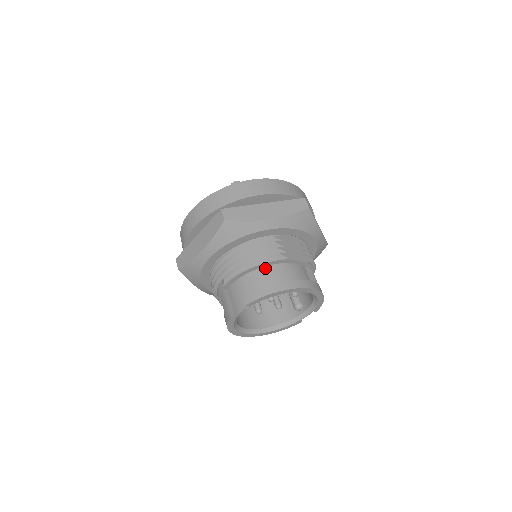
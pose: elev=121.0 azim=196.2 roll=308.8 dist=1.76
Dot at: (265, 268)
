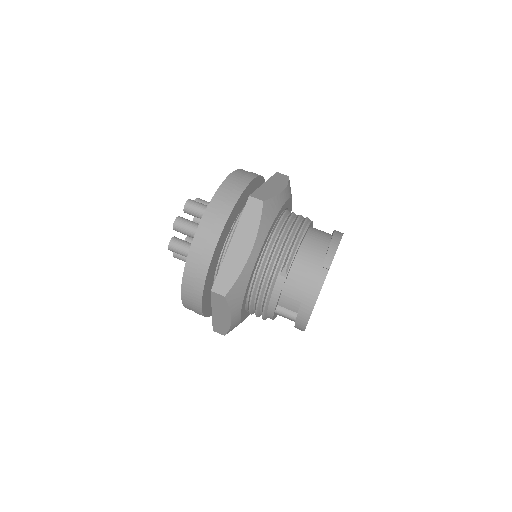
Dot at: (307, 235)
